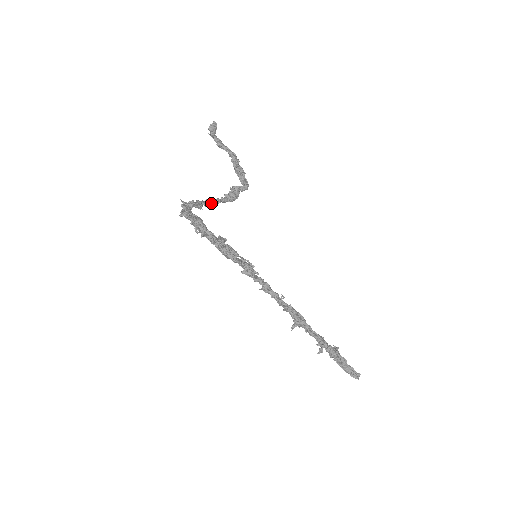
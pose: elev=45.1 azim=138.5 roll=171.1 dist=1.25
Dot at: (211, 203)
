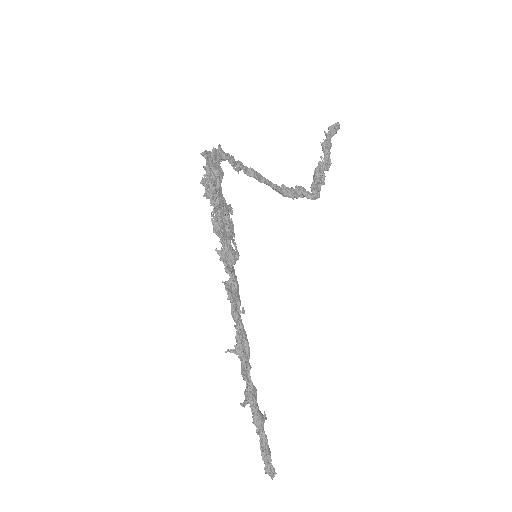
Dot at: (252, 174)
